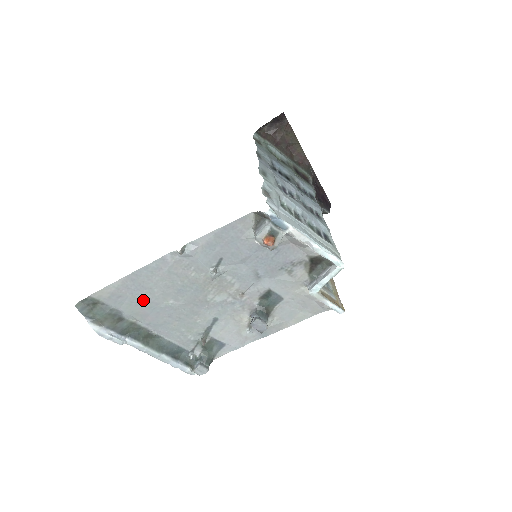
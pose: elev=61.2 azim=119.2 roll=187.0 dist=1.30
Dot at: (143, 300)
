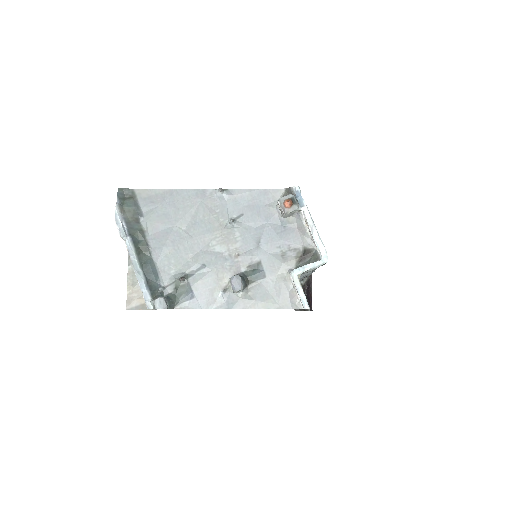
Dot at: (165, 215)
